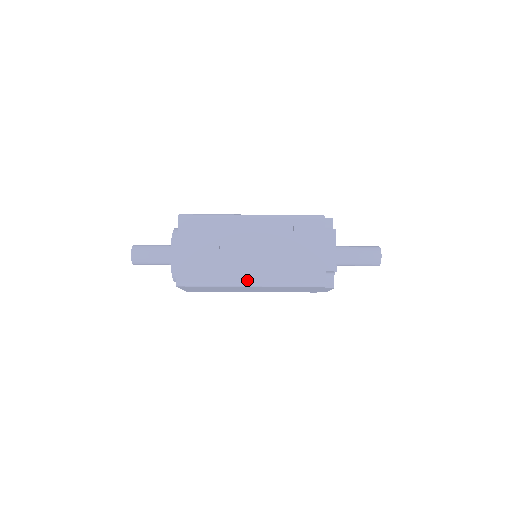
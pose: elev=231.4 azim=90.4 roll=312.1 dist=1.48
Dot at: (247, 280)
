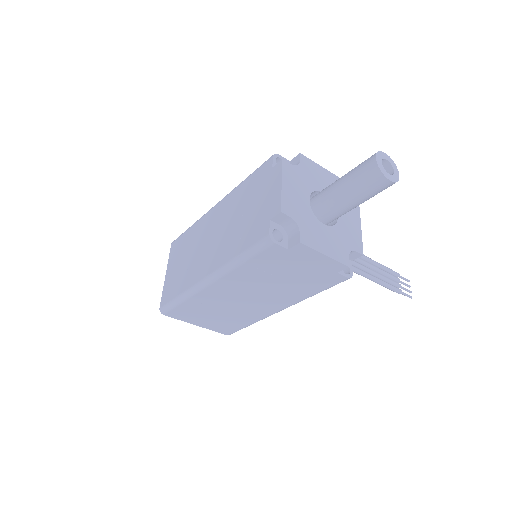
Dot at: (203, 277)
